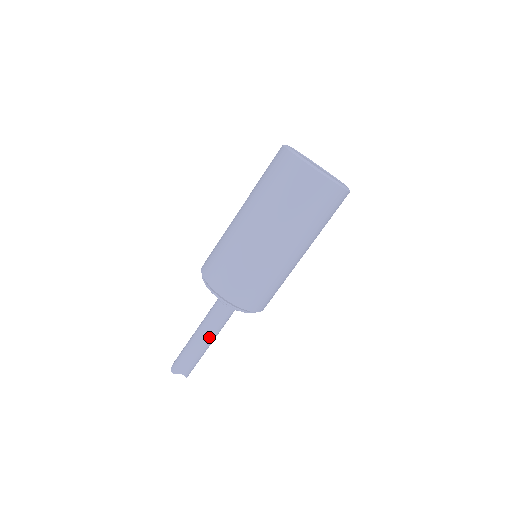
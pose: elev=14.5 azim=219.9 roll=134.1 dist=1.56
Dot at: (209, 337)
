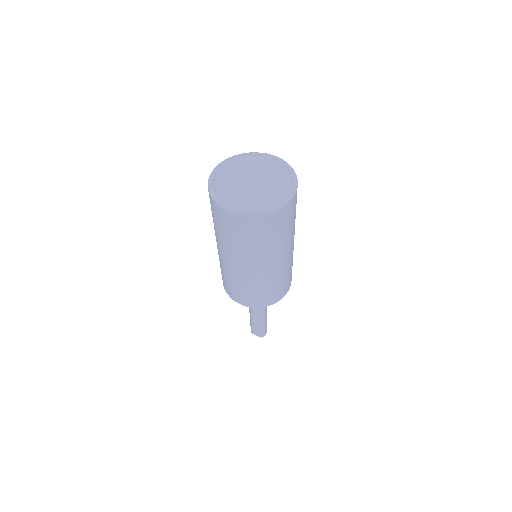
Dot at: (254, 314)
